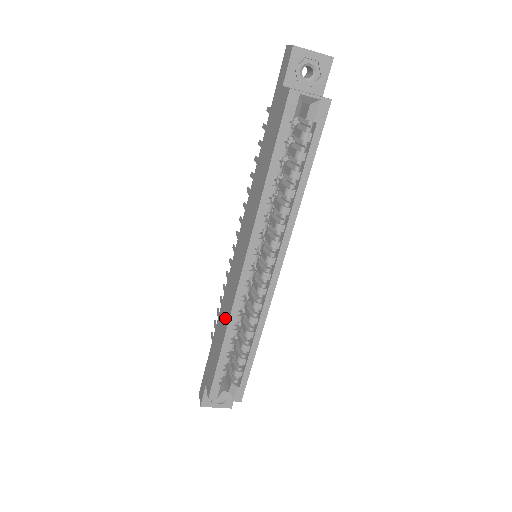
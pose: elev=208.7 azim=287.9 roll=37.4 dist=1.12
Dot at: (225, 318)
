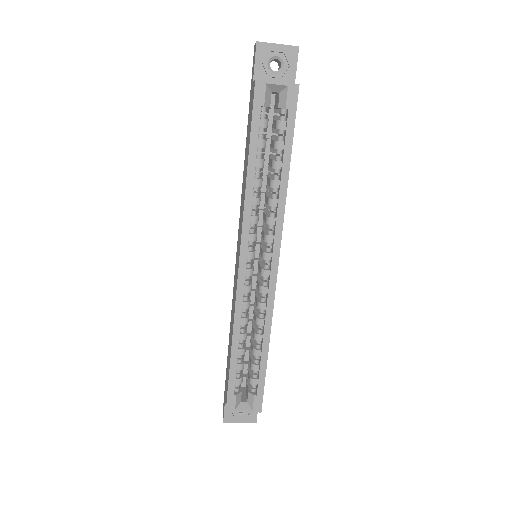
Dot at: (232, 322)
